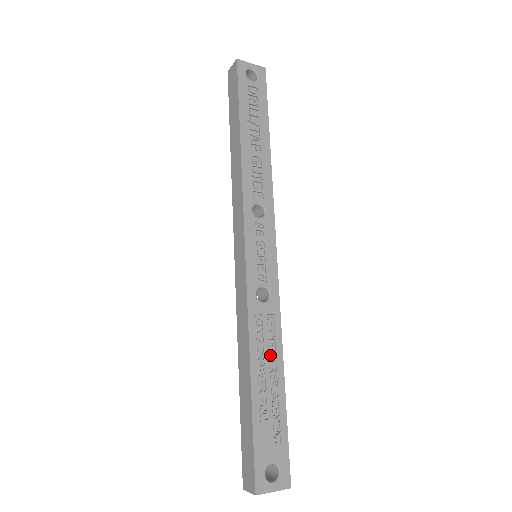
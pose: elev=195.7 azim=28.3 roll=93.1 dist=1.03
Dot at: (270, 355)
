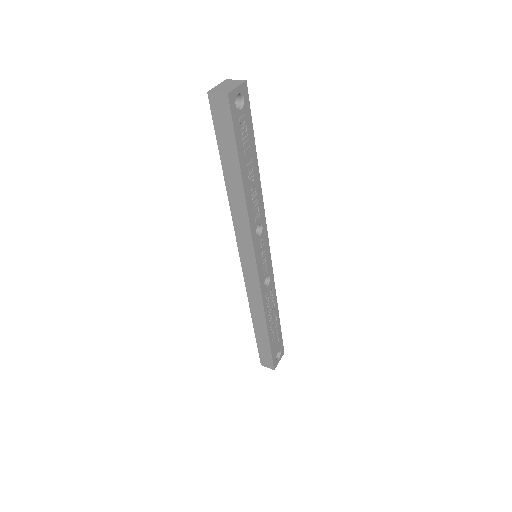
Dot at: (273, 309)
